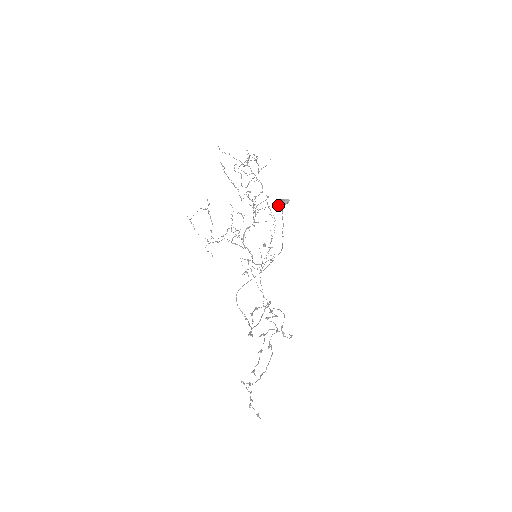
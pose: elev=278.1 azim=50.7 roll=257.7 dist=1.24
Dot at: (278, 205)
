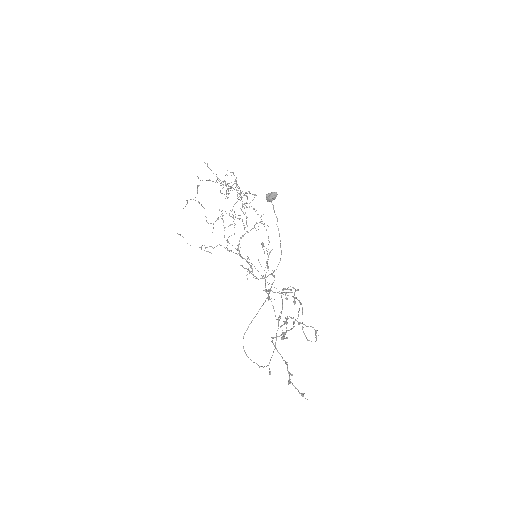
Dot at: (267, 201)
